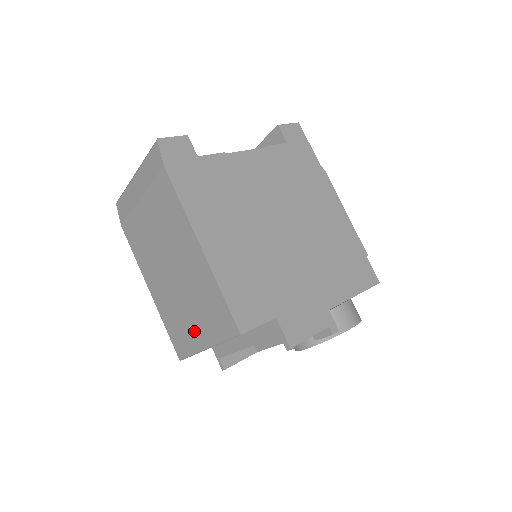
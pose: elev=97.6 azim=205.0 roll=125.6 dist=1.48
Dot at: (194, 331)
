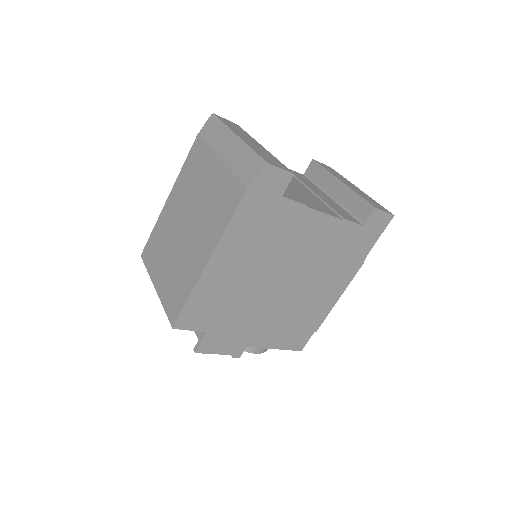
Dot at: (160, 270)
